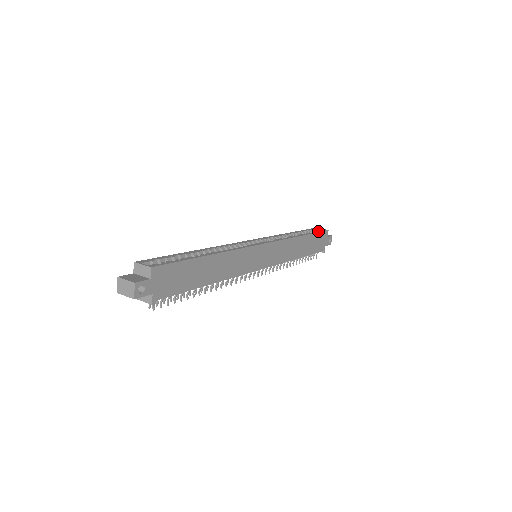
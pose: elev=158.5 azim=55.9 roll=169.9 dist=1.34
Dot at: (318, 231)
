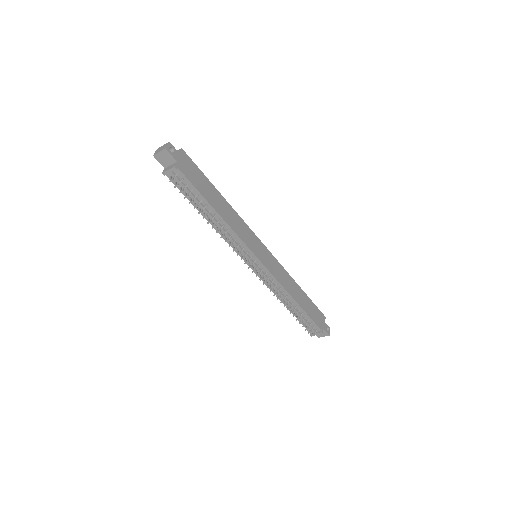
Dot at: (315, 307)
